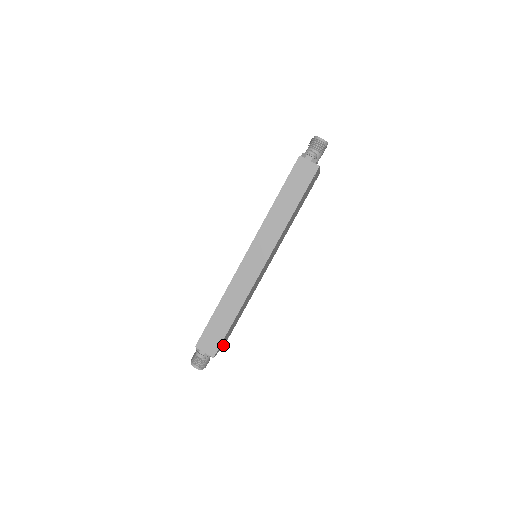
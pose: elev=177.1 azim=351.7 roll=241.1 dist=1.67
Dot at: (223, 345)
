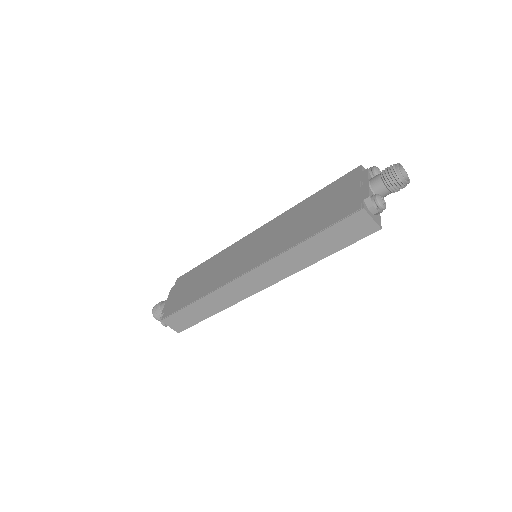
Dot at: occluded
